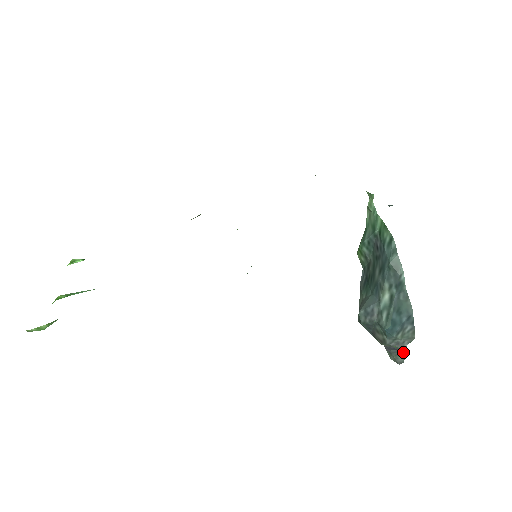
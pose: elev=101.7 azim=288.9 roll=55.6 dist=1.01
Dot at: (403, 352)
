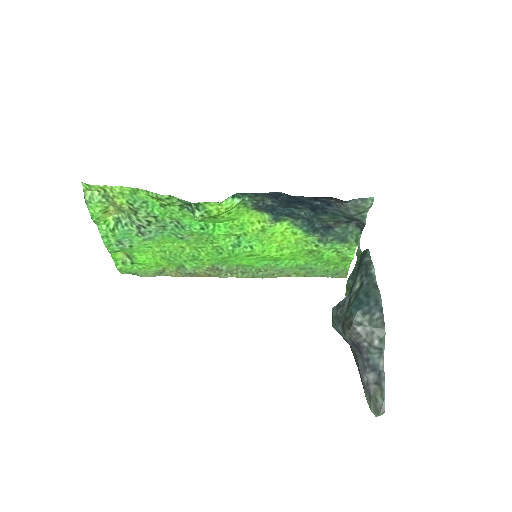
Dot at: (381, 380)
